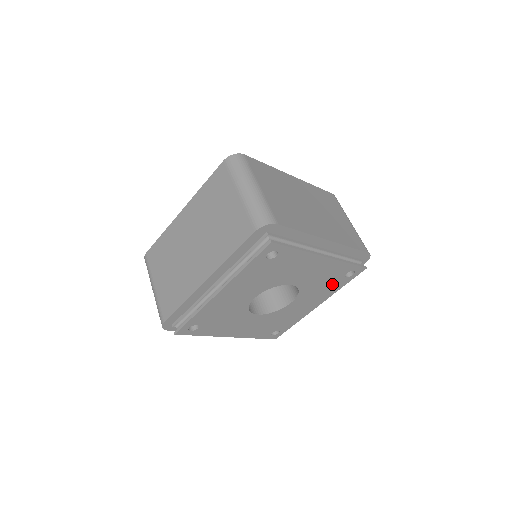
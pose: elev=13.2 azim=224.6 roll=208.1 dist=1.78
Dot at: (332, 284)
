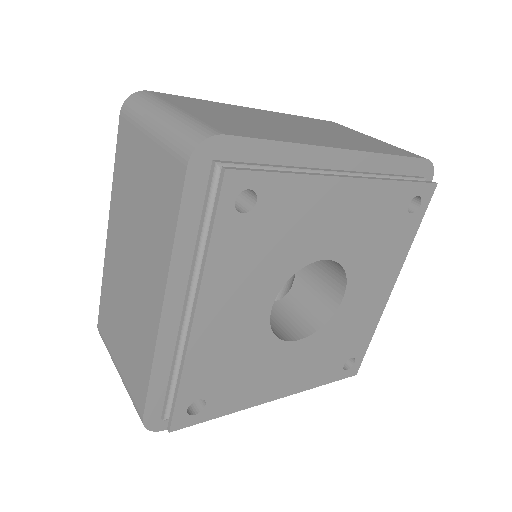
Dot at: (331, 362)
